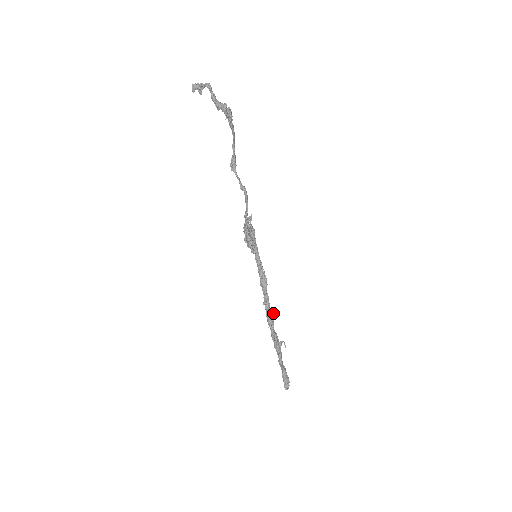
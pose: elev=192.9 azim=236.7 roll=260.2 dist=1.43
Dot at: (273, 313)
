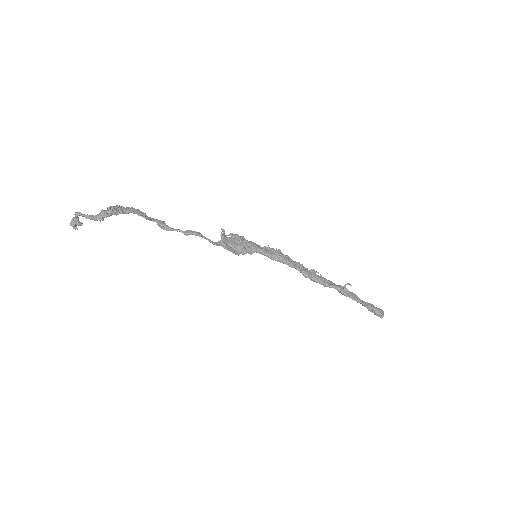
Dot at: (317, 272)
